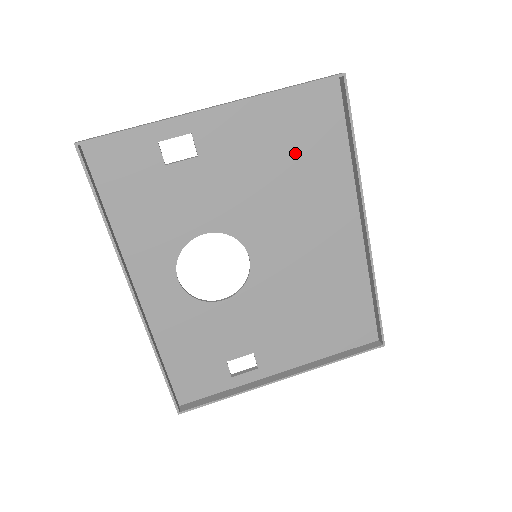
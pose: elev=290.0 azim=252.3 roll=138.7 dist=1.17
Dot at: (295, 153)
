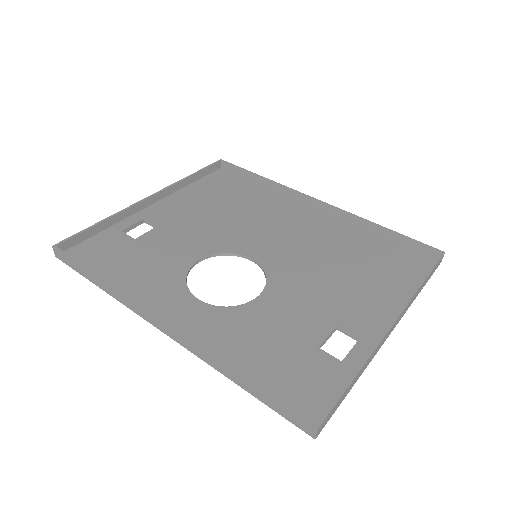
Dot at: (227, 200)
